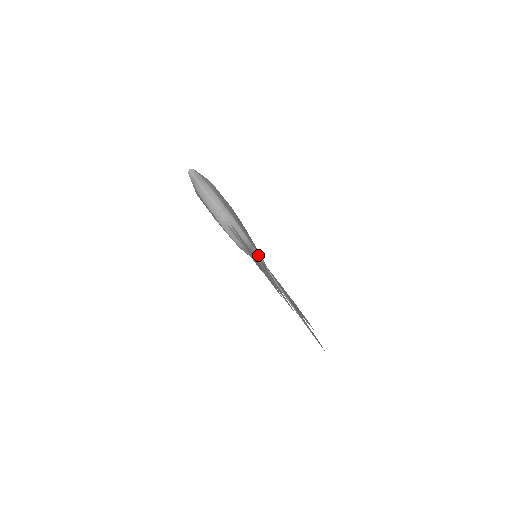
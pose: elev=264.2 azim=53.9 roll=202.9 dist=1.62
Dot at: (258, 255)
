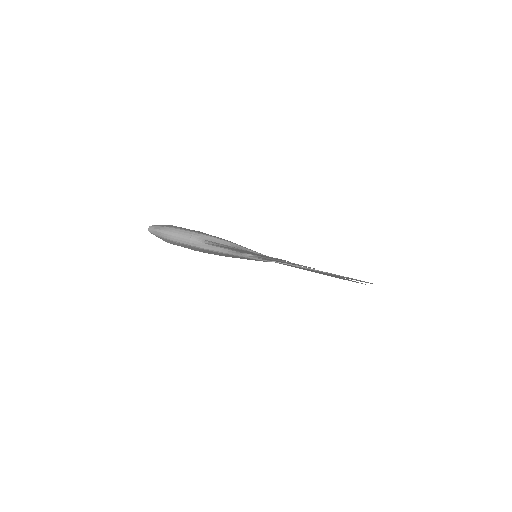
Dot at: (254, 252)
